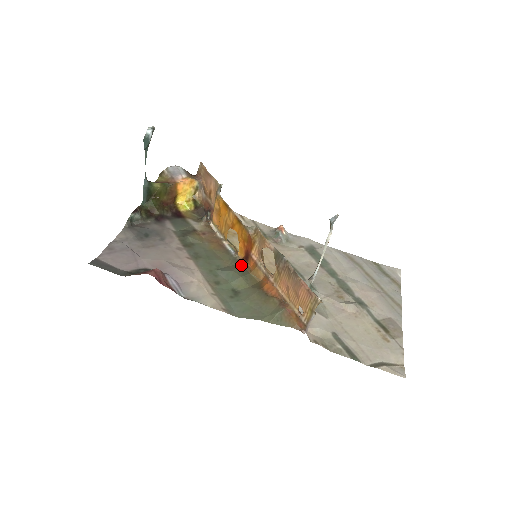
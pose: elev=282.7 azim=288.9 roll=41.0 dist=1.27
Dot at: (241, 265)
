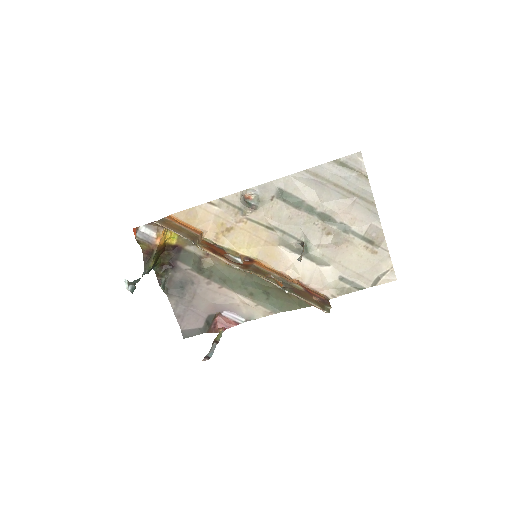
Dot at: occluded
